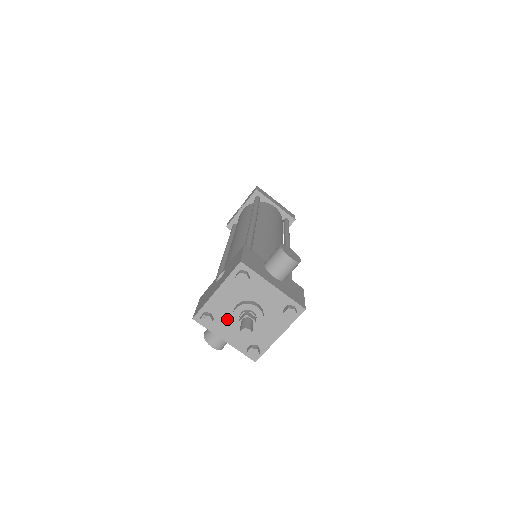
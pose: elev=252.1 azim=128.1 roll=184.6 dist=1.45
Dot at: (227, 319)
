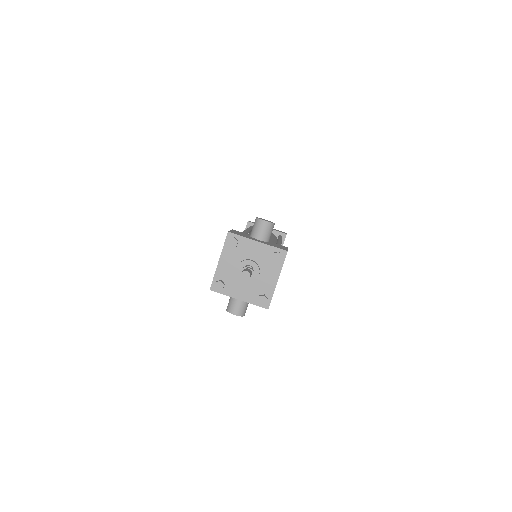
Dot at: (234, 281)
